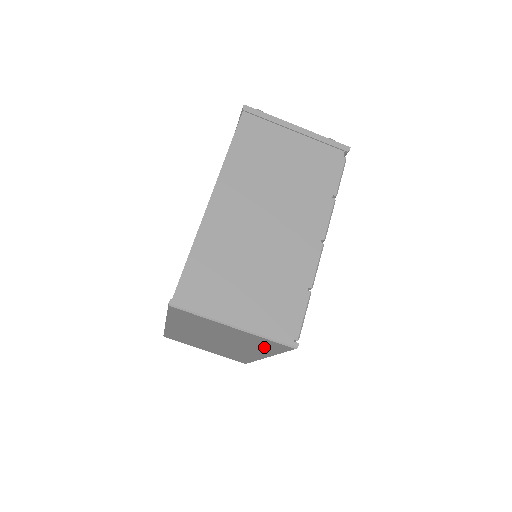
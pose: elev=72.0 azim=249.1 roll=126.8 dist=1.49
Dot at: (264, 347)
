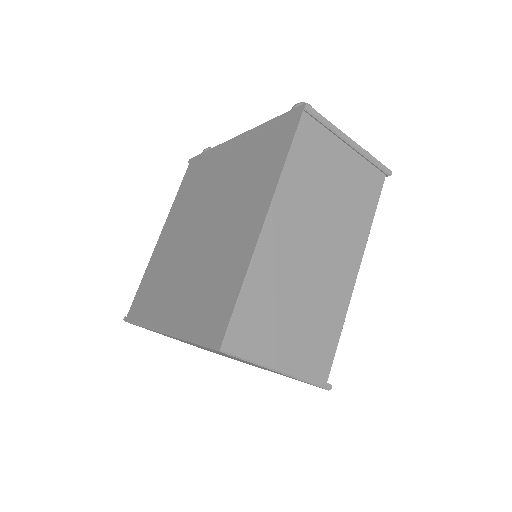
Dot at: occluded
